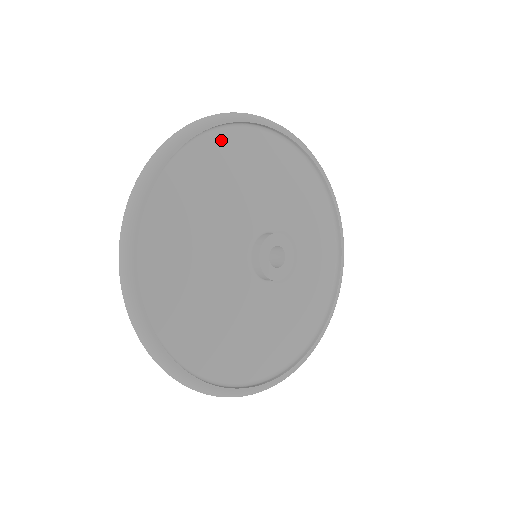
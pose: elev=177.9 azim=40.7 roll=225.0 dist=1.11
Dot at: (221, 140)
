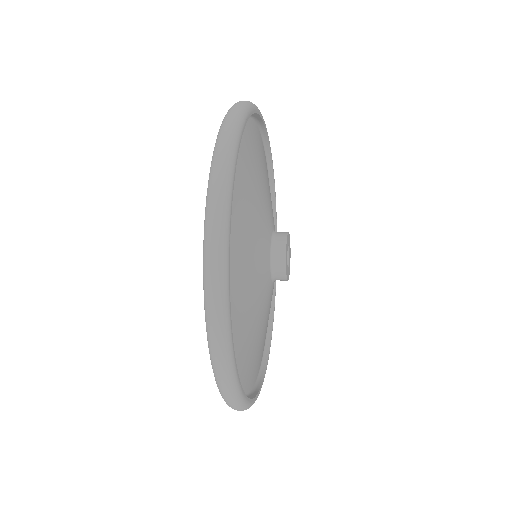
Dot at: (246, 133)
